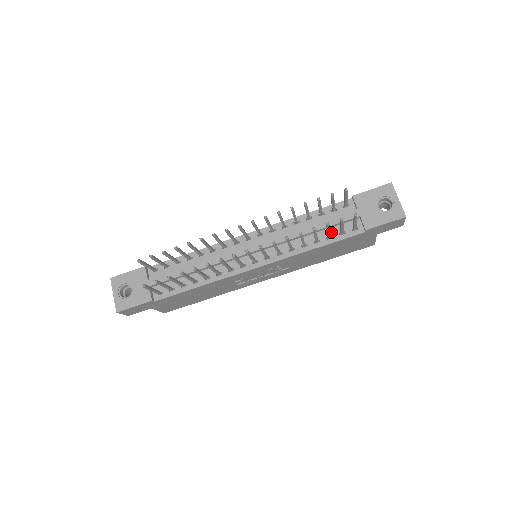
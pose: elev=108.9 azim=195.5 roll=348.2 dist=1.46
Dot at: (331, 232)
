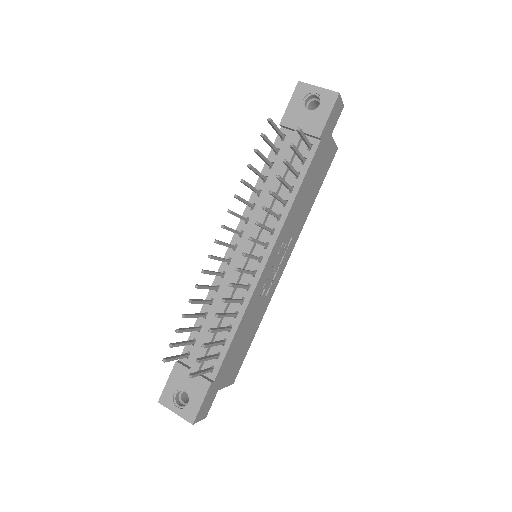
Dot at: occluded
